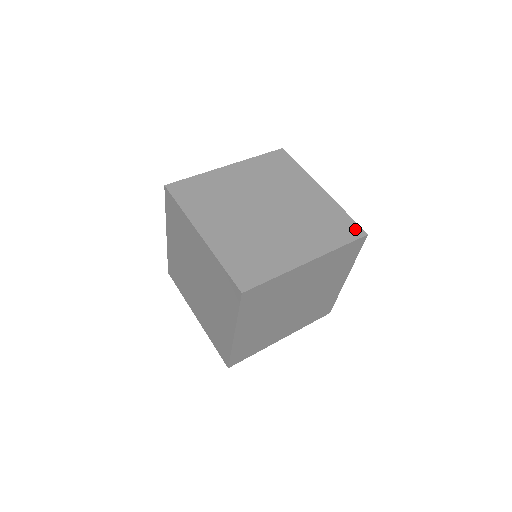
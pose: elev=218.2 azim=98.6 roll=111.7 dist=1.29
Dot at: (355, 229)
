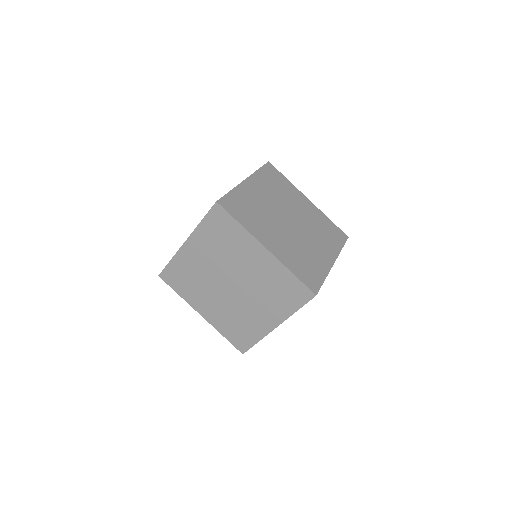
Dot at: (304, 292)
